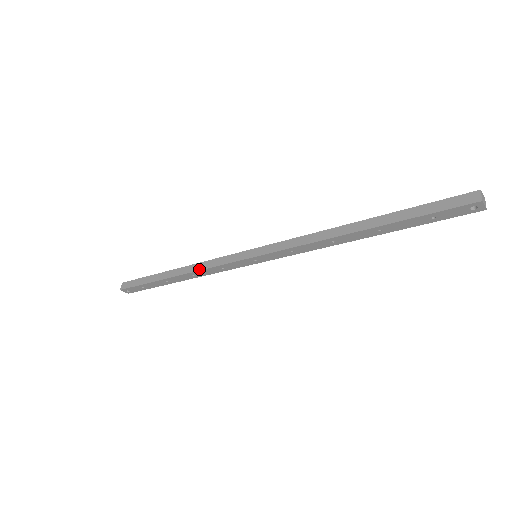
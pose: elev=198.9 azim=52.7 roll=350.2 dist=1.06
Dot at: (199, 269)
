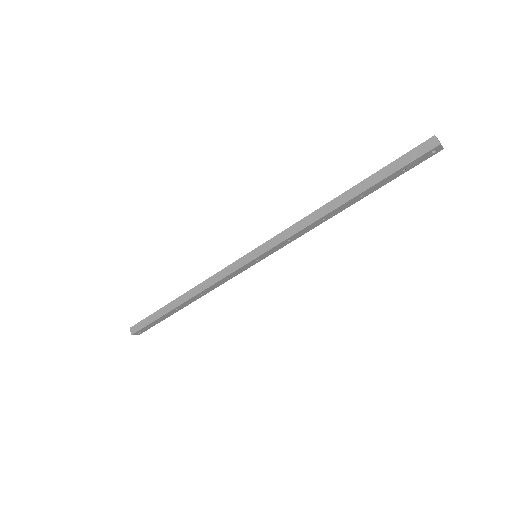
Dot at: (206, 287)
